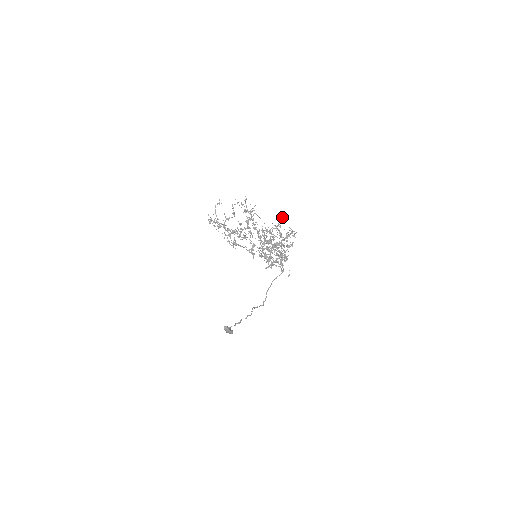
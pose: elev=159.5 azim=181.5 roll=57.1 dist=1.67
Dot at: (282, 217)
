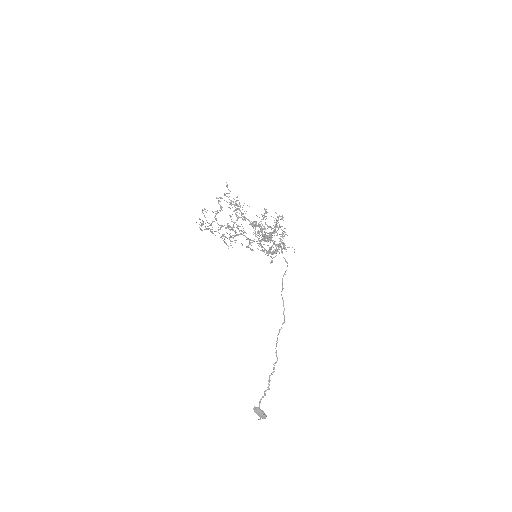
Dot at: occluded
